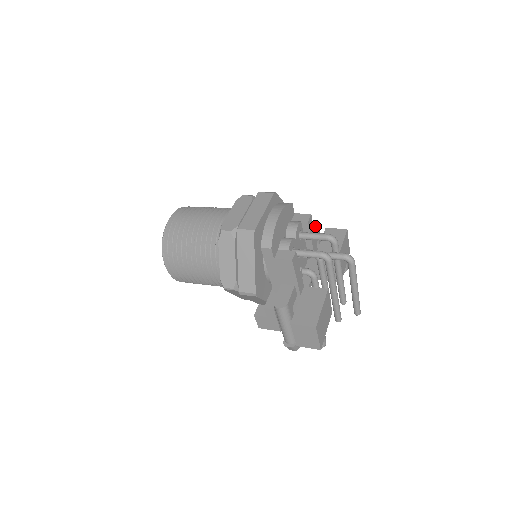
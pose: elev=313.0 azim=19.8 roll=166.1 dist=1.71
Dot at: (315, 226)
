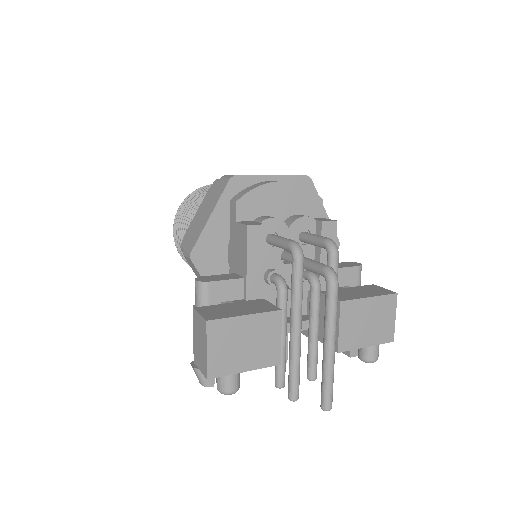
Dot at: (353, 265)
